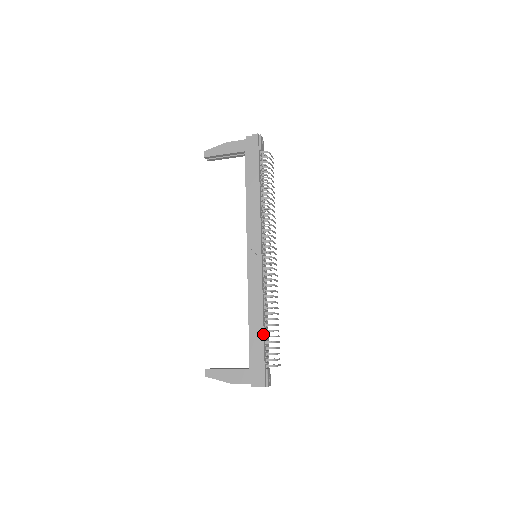
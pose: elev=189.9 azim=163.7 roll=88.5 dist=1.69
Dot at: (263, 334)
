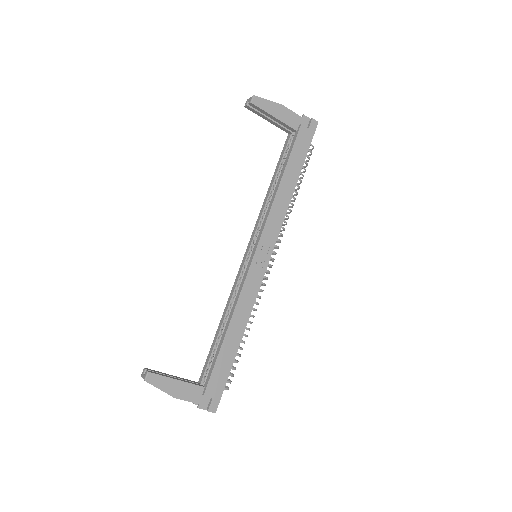
Dot at: occluded
